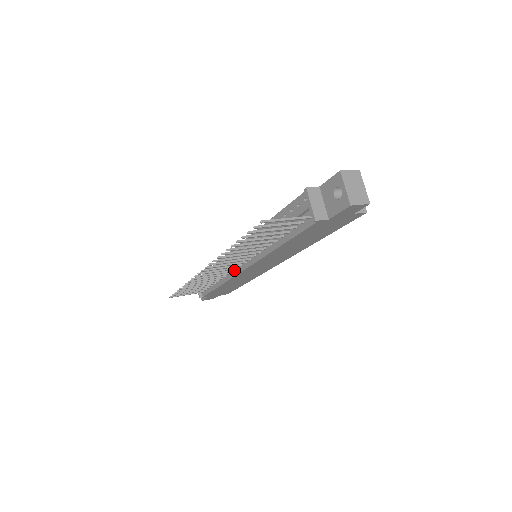
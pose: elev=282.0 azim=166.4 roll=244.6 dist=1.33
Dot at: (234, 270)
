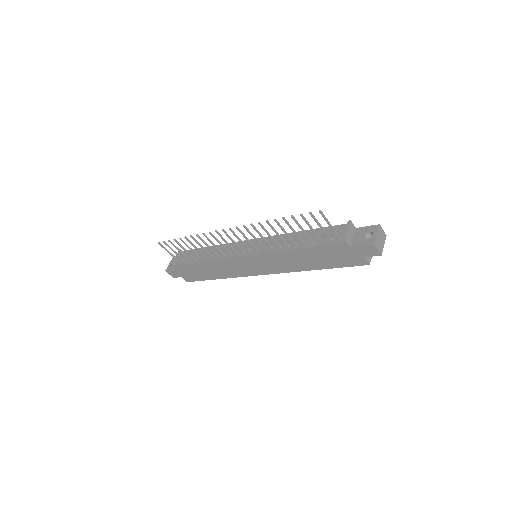
Dot at: (232, 254)
